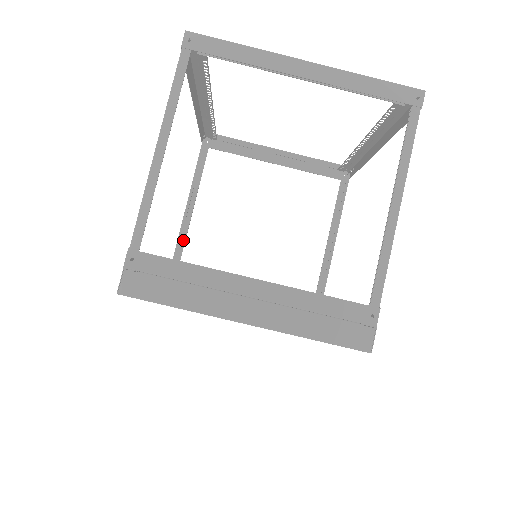
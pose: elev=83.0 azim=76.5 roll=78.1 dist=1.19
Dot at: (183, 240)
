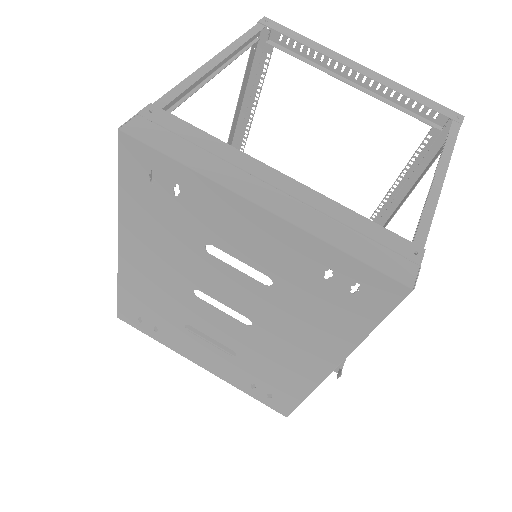
Dot at: occluded
